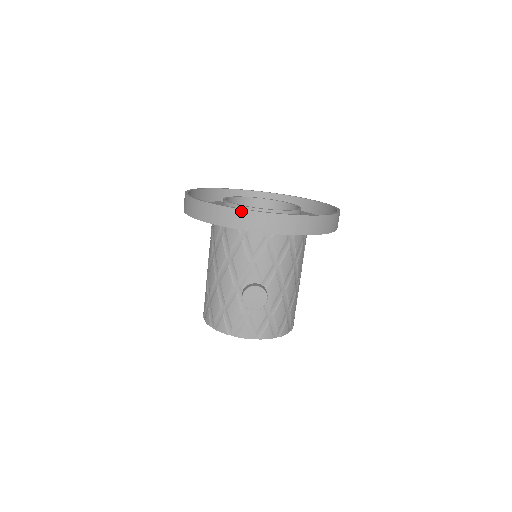
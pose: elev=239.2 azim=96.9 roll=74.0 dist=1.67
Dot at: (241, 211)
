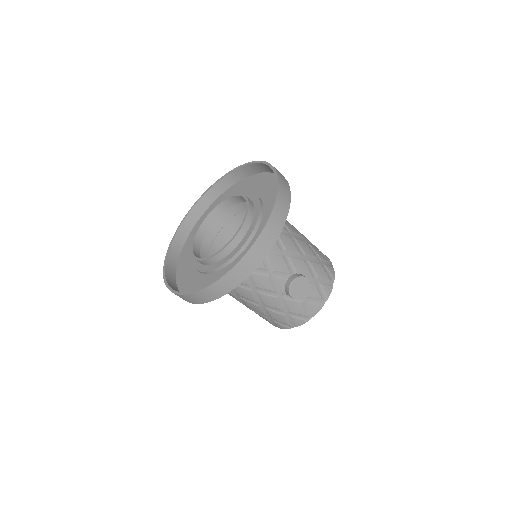
Dot at: (234, 268)
